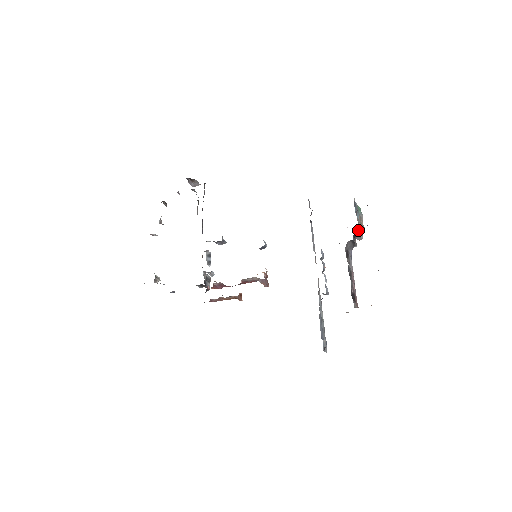
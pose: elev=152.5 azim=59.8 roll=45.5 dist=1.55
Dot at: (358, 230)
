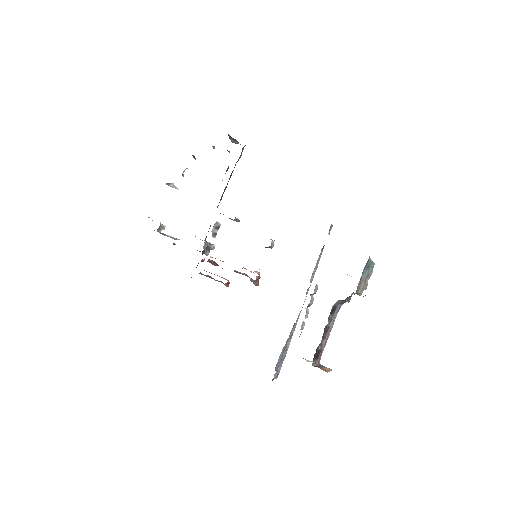
Dot at: occluded
